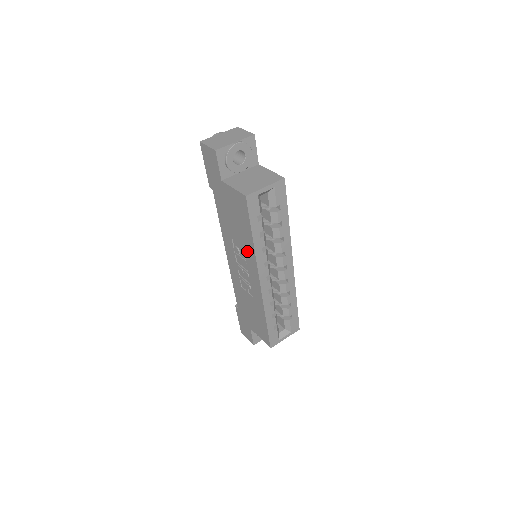
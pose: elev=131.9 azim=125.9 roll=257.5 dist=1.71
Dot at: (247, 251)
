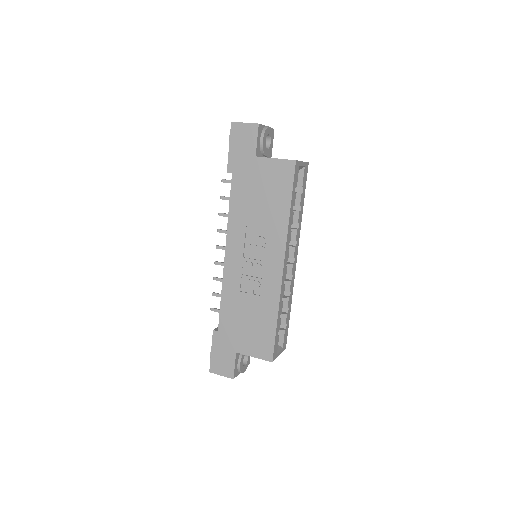
Dot at: (273, 231)
